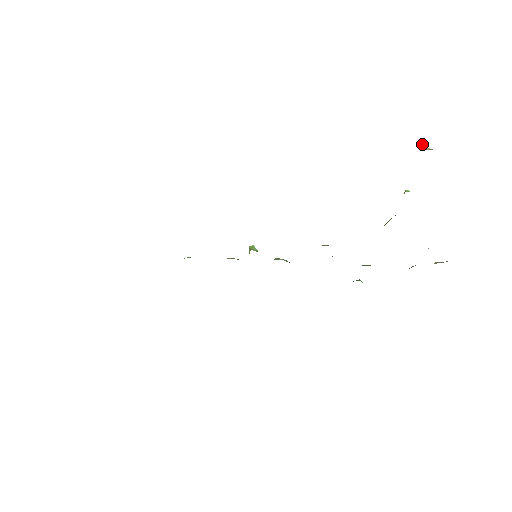
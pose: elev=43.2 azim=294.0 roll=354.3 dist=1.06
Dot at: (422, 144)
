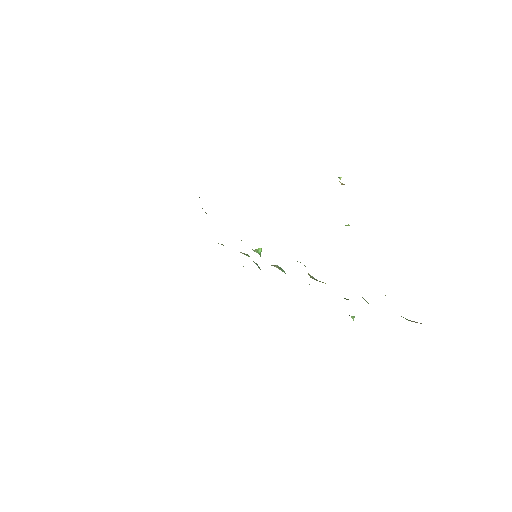
Dot at: (340, 178)
